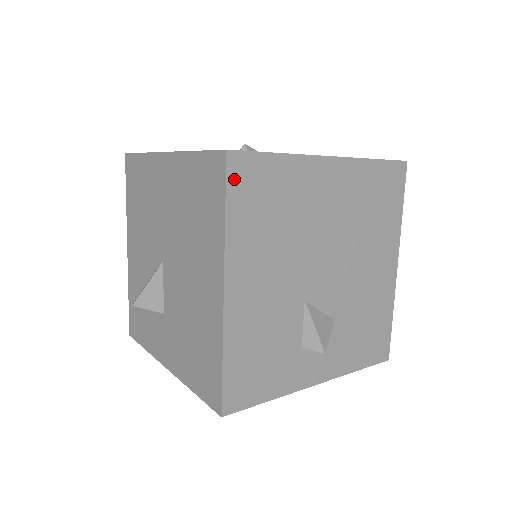
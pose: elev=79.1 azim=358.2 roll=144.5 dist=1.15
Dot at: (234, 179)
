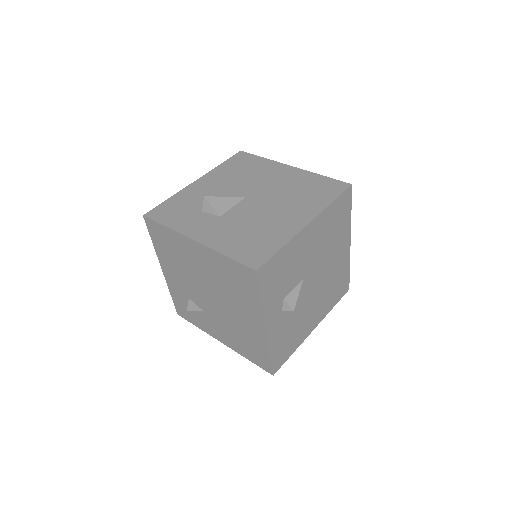
Dot at: (344, 196)
